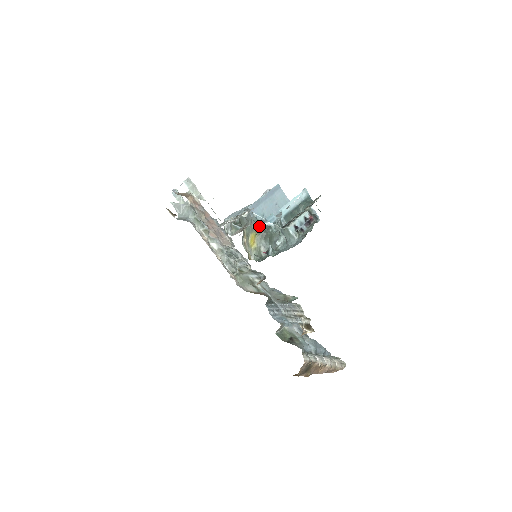
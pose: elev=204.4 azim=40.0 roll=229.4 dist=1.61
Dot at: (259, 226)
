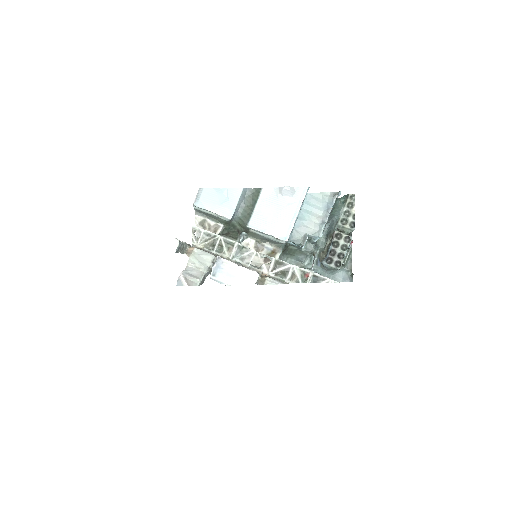
Dot at: occluded
